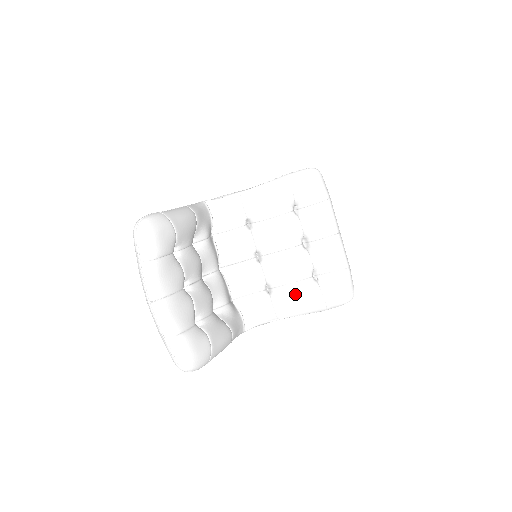
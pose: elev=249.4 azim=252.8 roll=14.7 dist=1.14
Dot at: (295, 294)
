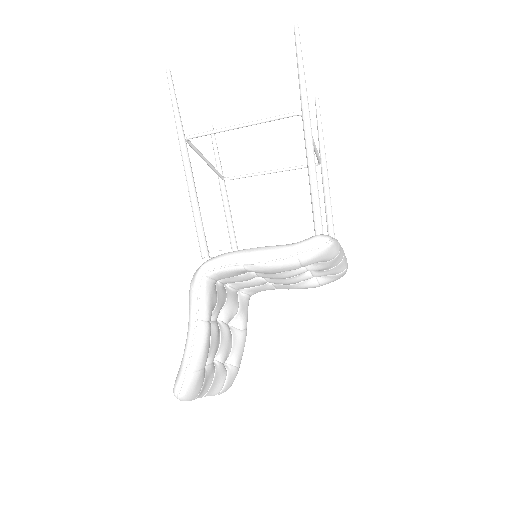
Dot at: (295, 288)
